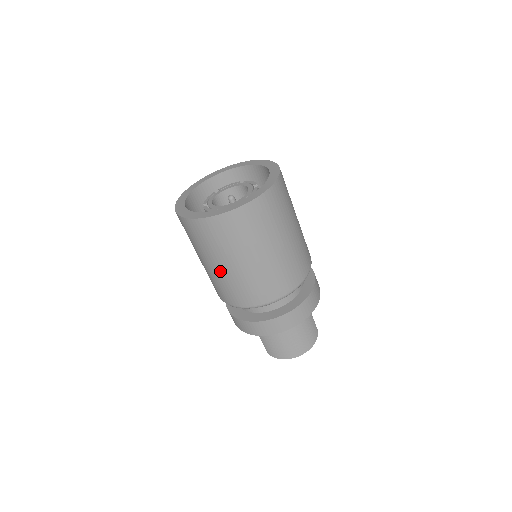
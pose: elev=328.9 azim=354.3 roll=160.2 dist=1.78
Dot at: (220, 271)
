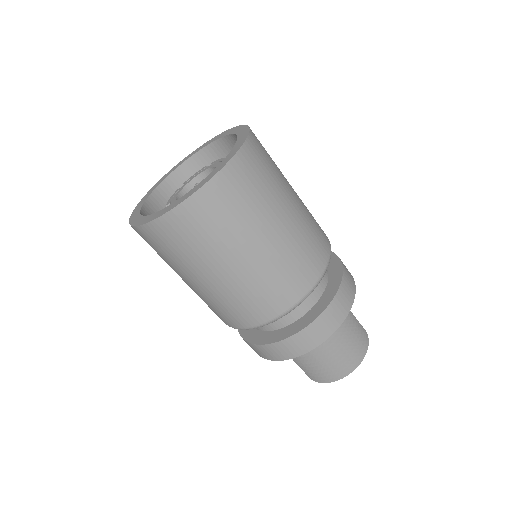
Dot at: (272, 244)
